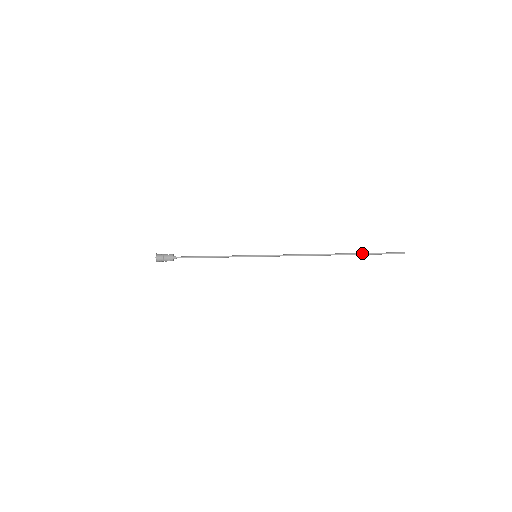
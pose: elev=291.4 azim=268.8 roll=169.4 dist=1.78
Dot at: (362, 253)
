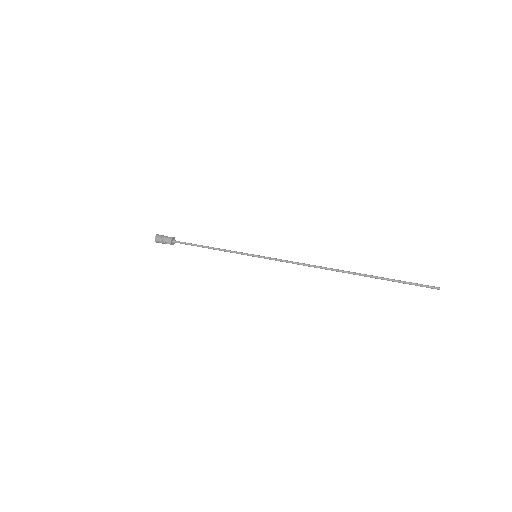
Dot at: (382, 277)
